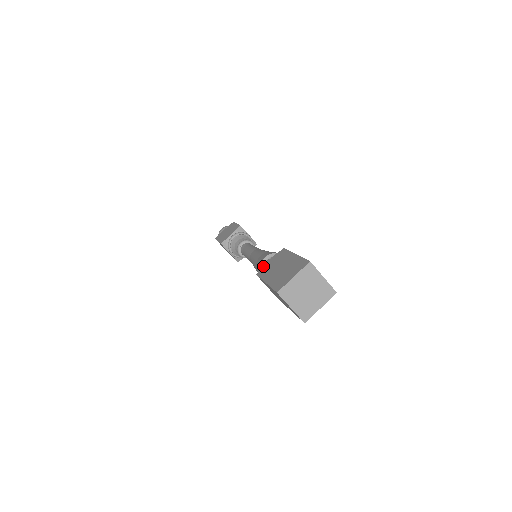
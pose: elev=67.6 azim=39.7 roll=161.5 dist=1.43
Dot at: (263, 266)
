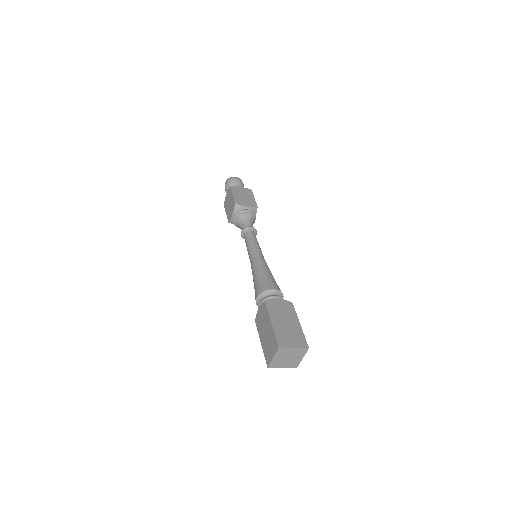
Dot at: (257, 314)
